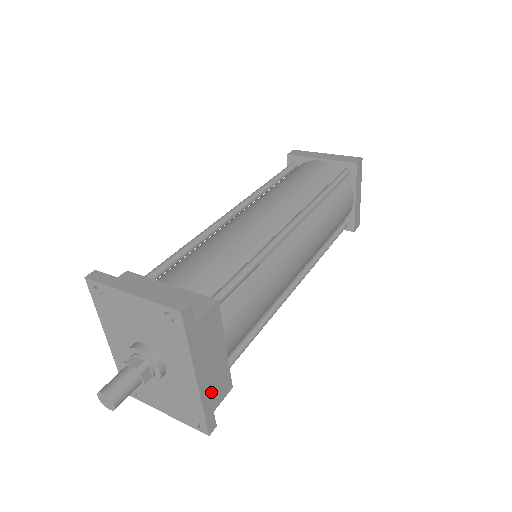
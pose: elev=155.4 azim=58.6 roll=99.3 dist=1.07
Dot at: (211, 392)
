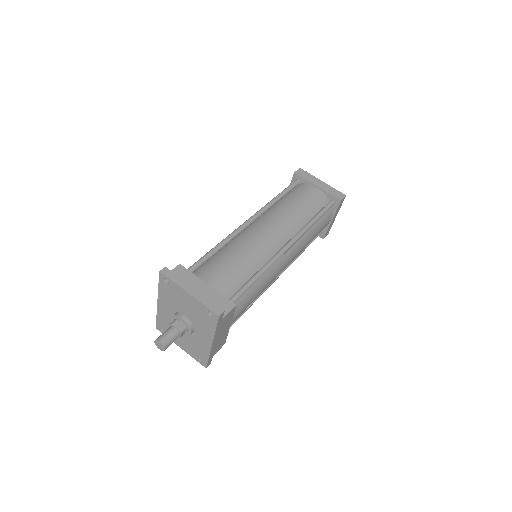
Dot at: (215, 348)
